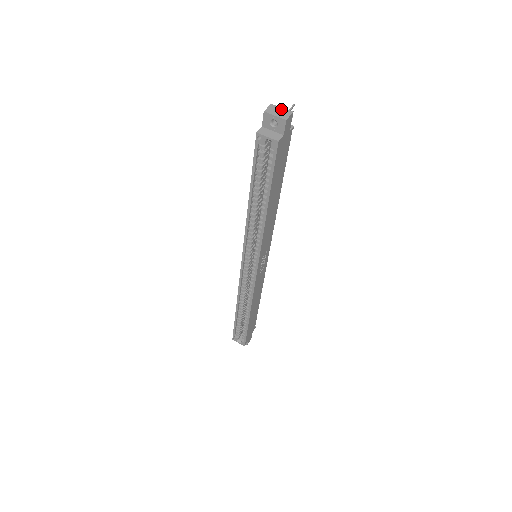
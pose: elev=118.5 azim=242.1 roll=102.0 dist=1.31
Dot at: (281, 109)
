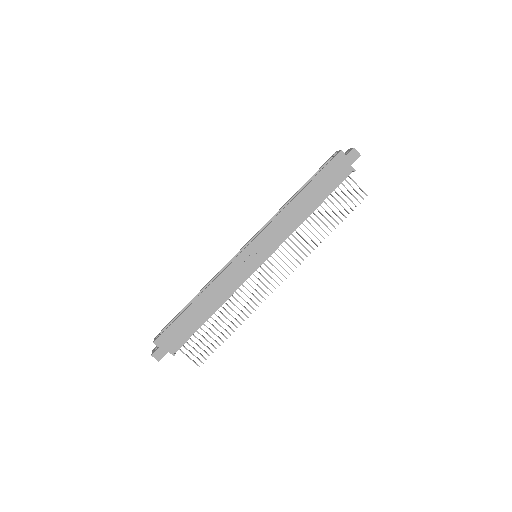
Dot at: occluded
